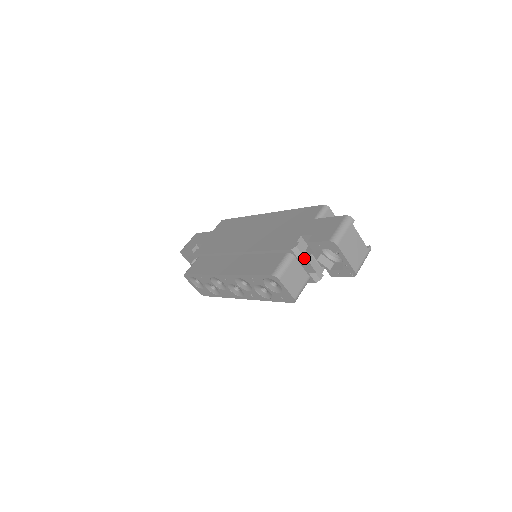
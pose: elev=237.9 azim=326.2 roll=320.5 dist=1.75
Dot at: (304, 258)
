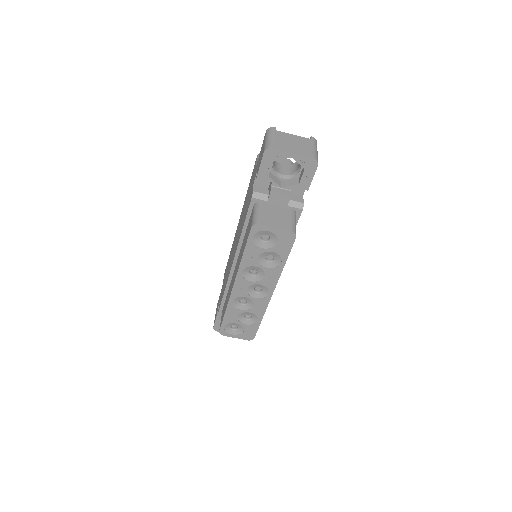
Dot at: (268, 195)
